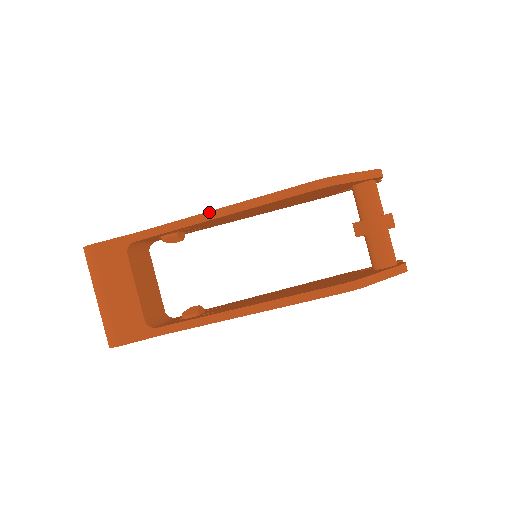
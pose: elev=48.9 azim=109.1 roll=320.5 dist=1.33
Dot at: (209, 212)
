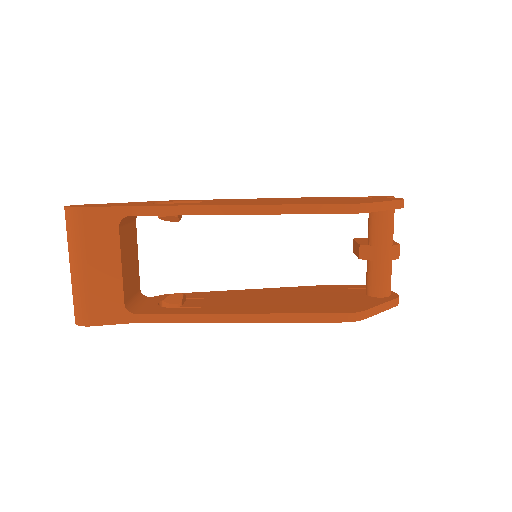
Dot at: (225, 206)
